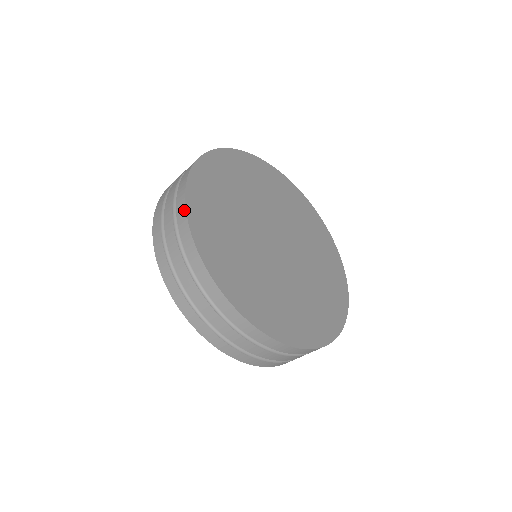
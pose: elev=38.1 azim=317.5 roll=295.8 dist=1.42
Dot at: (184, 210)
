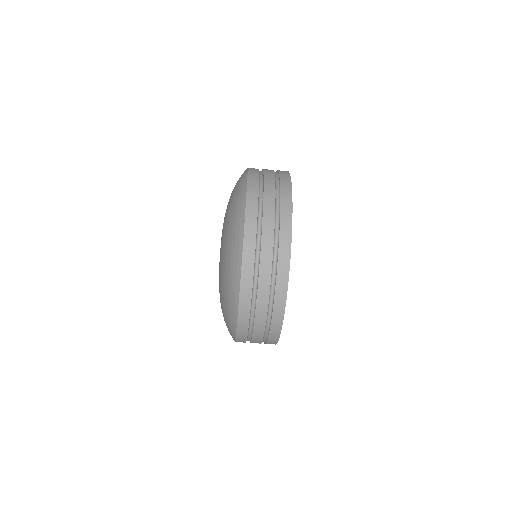
Dot at: (290, 182)
